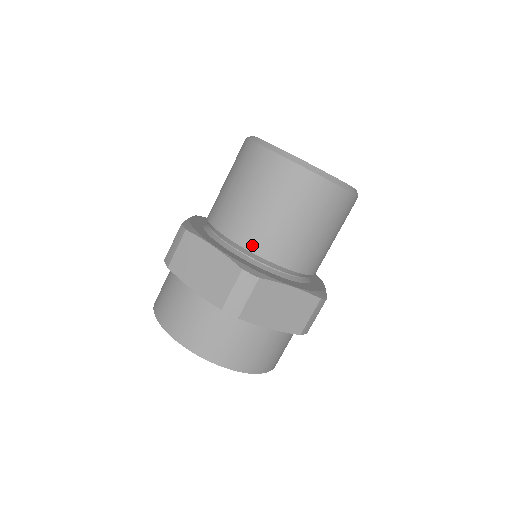
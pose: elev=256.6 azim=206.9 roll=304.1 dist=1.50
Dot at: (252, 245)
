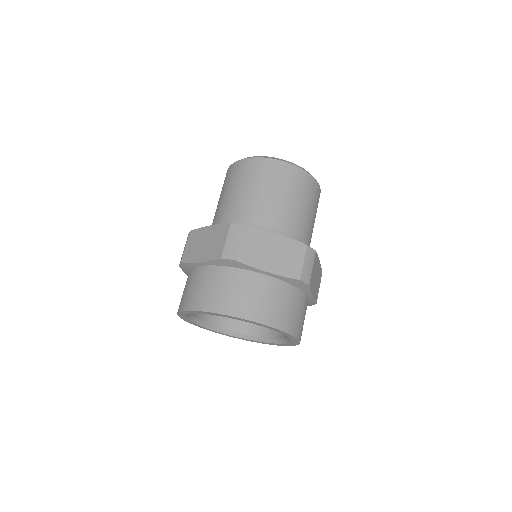
Dot at: (239, 218)
